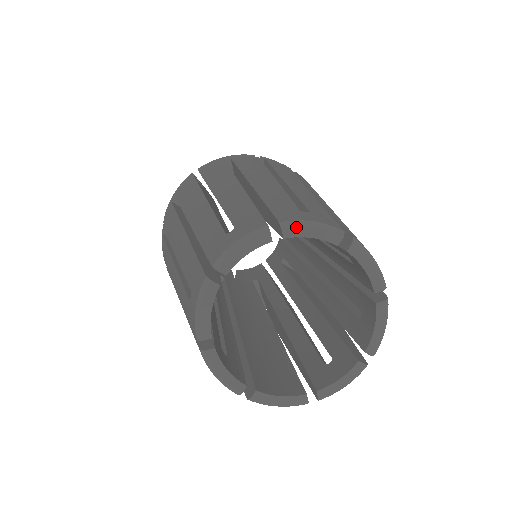
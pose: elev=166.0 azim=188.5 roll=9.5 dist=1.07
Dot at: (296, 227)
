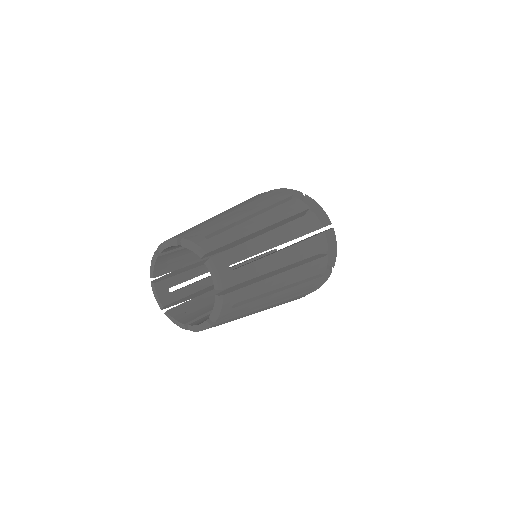
Dot at: (161, 246)
